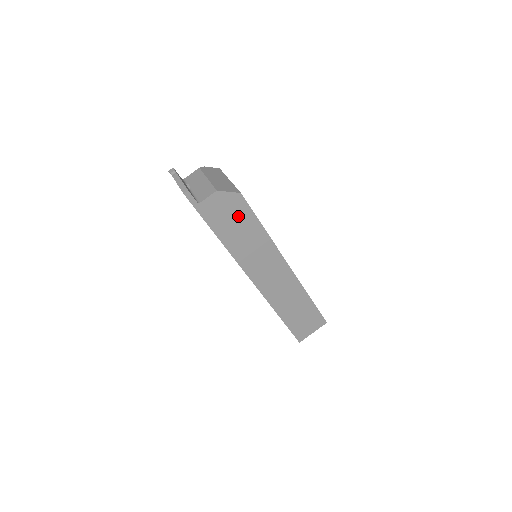
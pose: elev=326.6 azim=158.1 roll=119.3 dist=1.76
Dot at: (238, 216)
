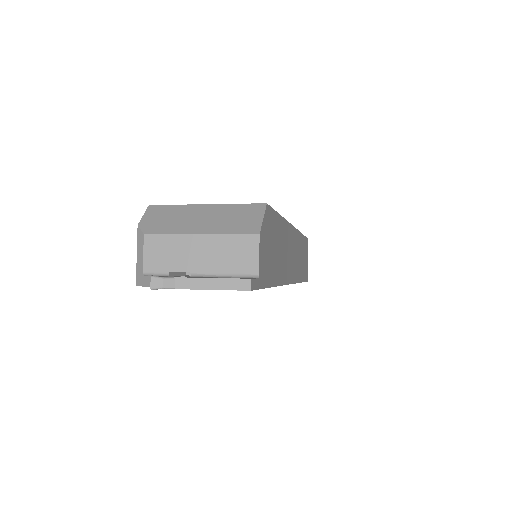
Dot at: (272, 235)
